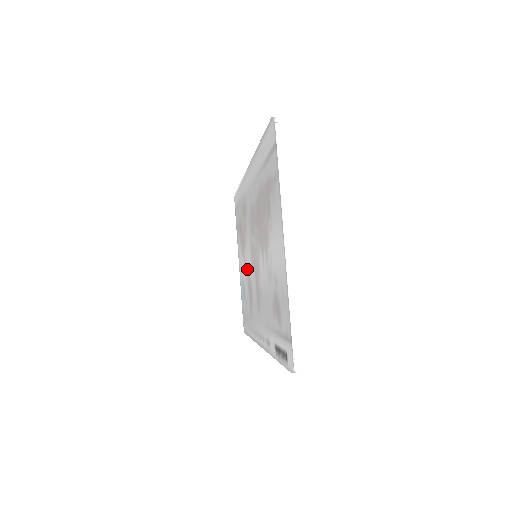
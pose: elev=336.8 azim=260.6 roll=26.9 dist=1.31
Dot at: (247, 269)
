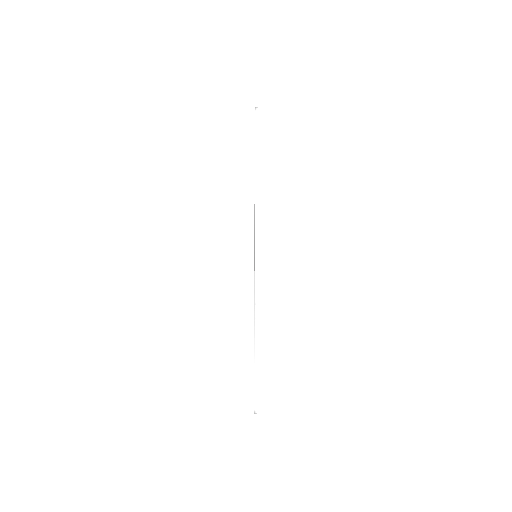
Dot at: occluded
